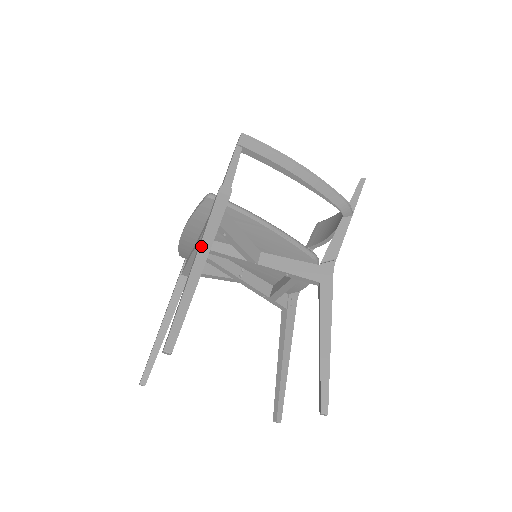
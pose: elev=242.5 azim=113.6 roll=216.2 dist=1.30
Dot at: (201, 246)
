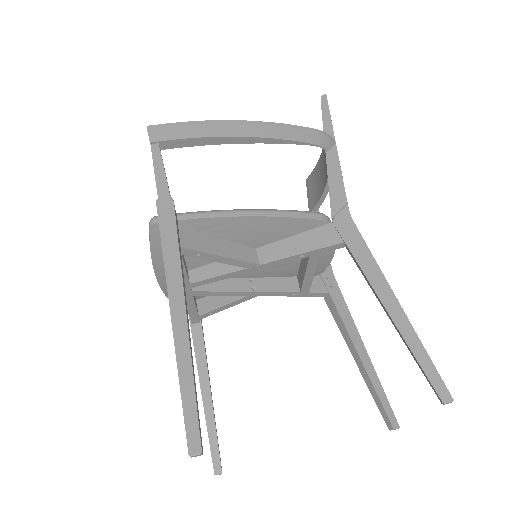
Dot at: (169, 288)
